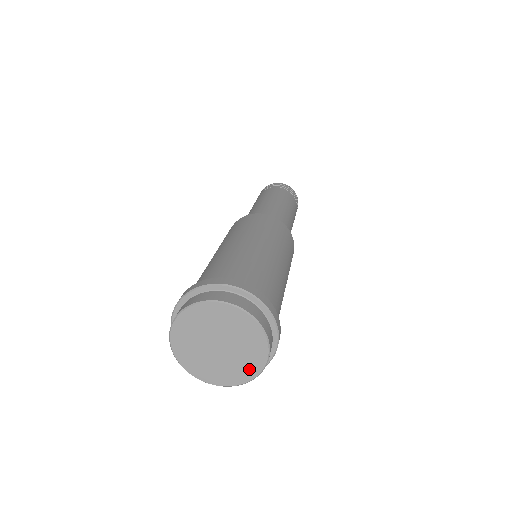
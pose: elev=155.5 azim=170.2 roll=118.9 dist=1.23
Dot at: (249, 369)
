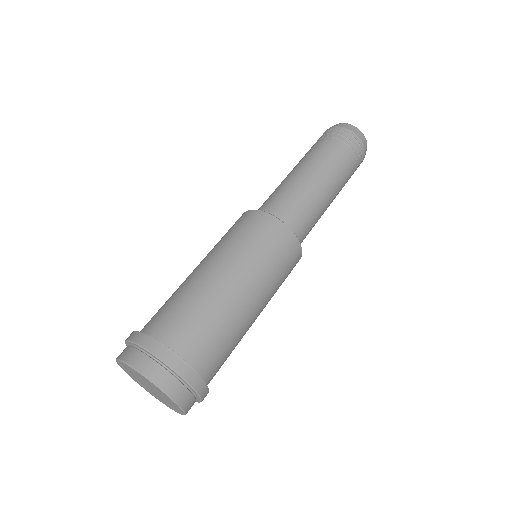
Dot at: (155, 396)
